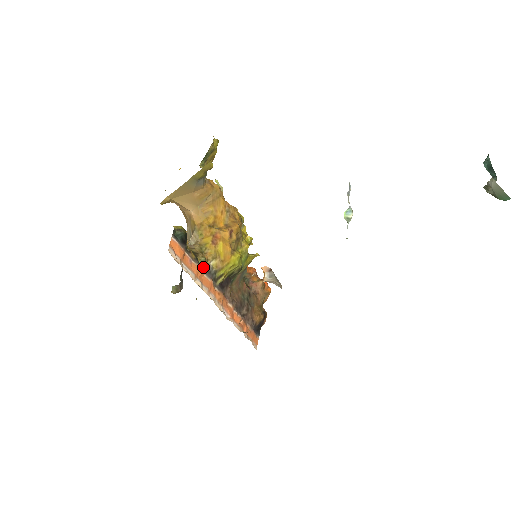
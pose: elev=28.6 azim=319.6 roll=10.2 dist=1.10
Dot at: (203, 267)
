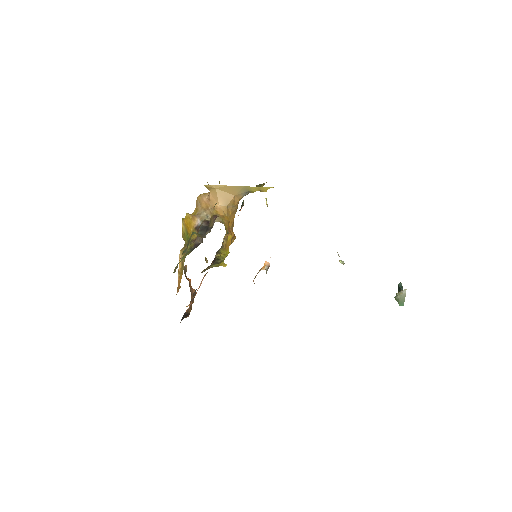
Dot at: occluded
